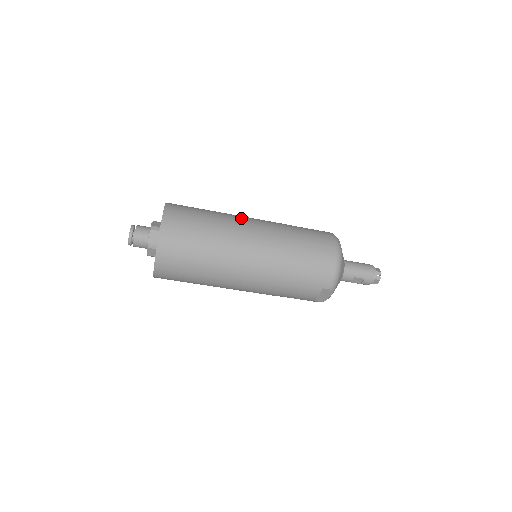
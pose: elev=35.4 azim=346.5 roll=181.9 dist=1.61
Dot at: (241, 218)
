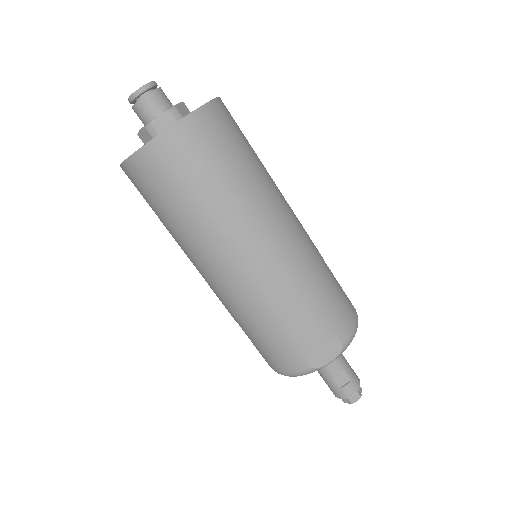
Dot at: occluded
